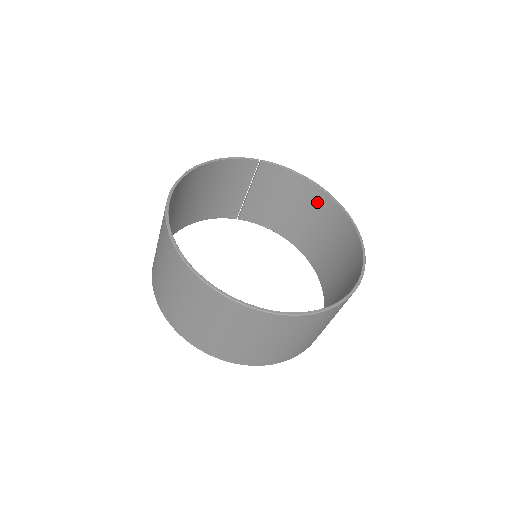
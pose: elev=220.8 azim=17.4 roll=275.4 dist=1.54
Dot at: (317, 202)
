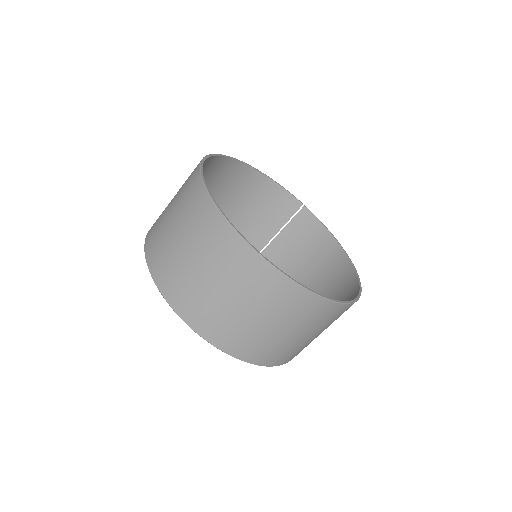
Dot at: (334, 264)
